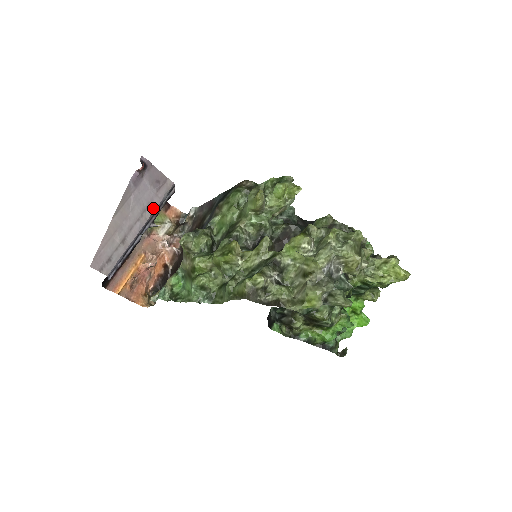
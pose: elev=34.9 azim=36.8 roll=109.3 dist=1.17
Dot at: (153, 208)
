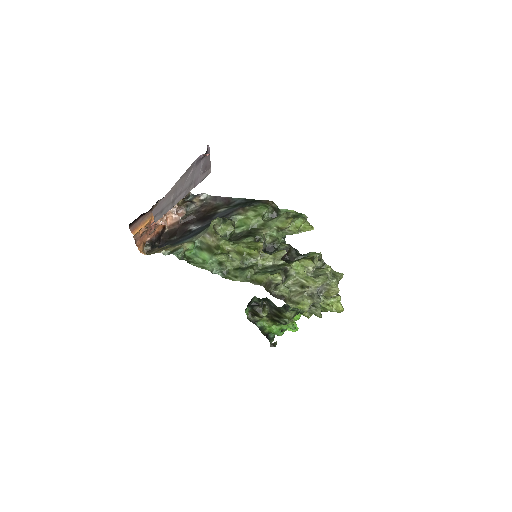
Dot at: (195, 185)
